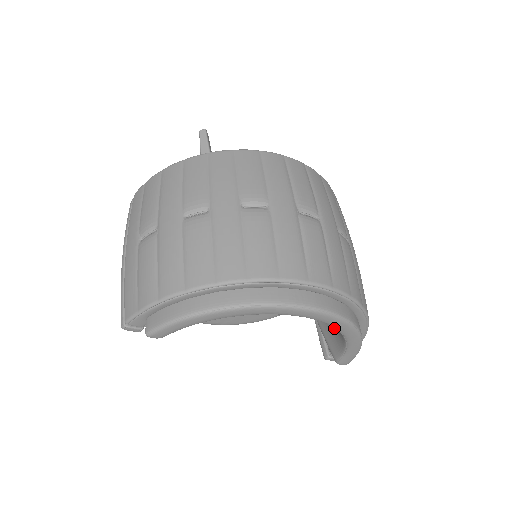
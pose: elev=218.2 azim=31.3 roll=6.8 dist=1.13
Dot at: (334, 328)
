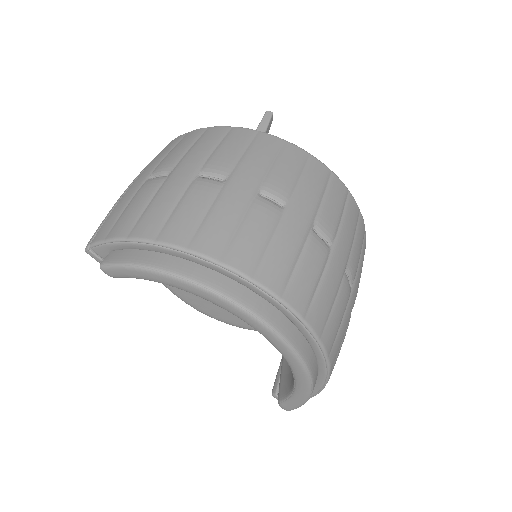
Dot at: occluded
